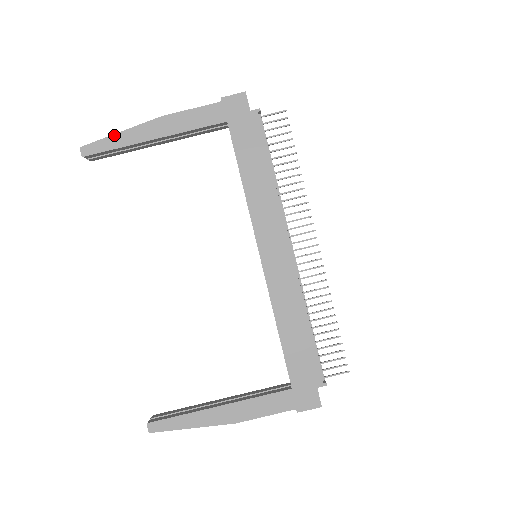
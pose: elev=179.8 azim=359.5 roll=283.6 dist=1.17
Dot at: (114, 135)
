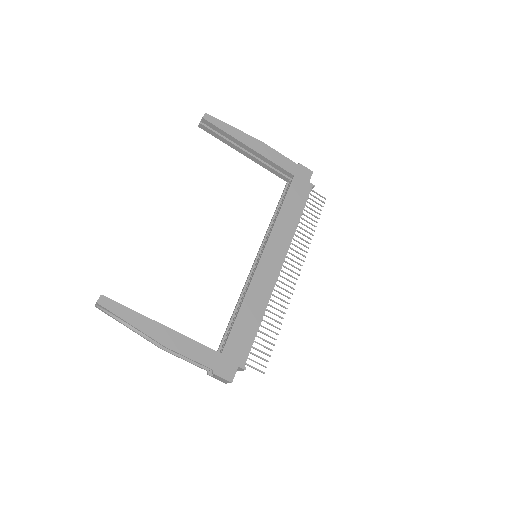
Dot at: (229, 125)
